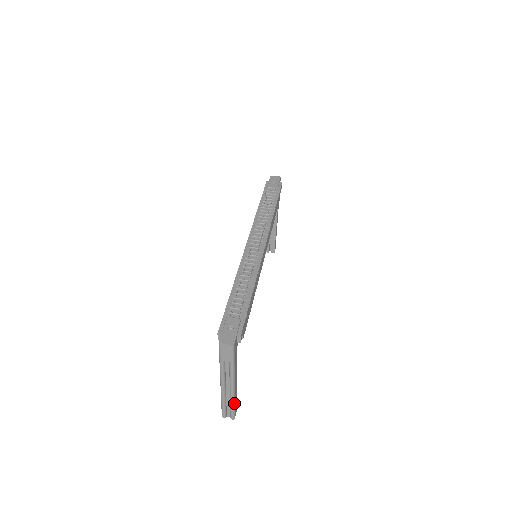
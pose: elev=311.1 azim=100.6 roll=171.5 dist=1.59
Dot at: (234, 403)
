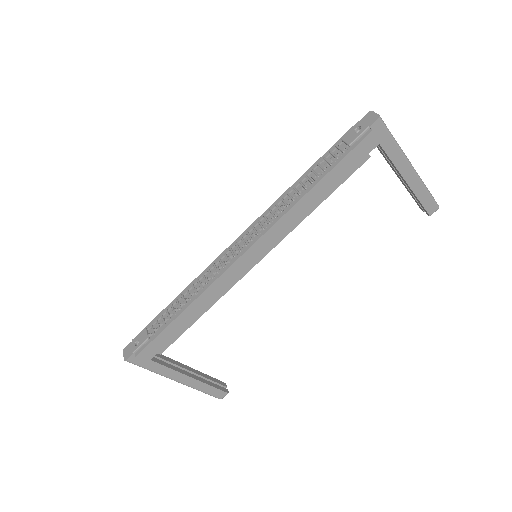
Dot at: (201, 391)
